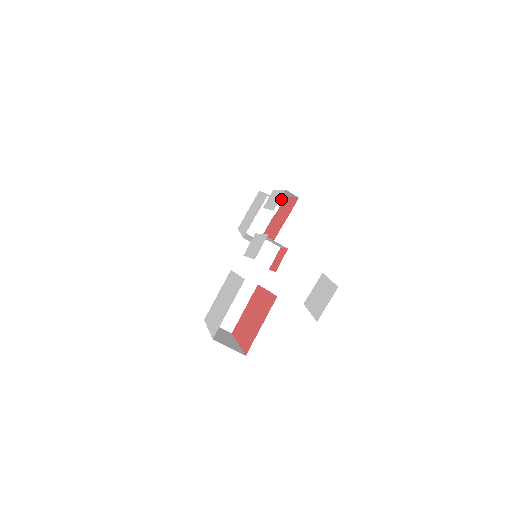
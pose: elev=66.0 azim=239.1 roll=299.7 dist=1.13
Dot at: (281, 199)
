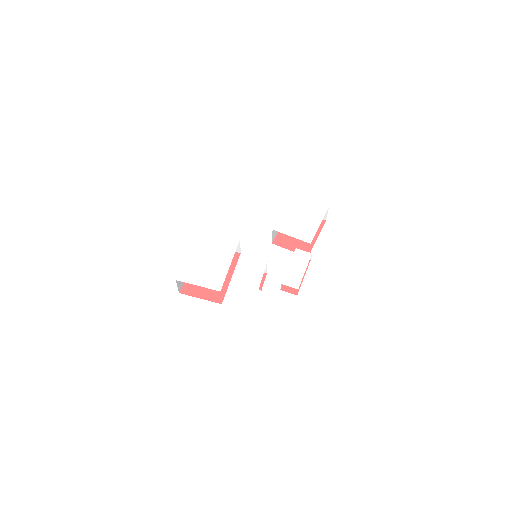
Dot at: occluded
